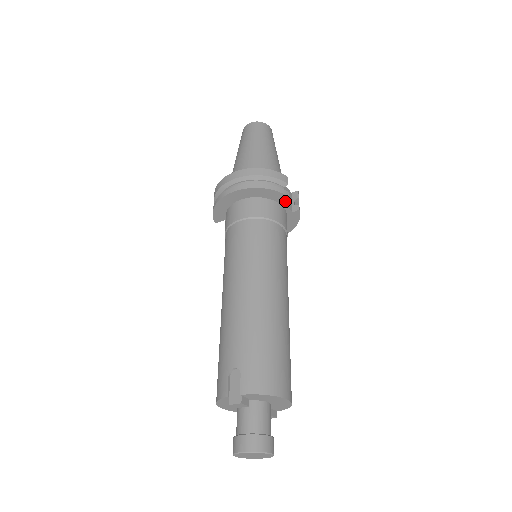
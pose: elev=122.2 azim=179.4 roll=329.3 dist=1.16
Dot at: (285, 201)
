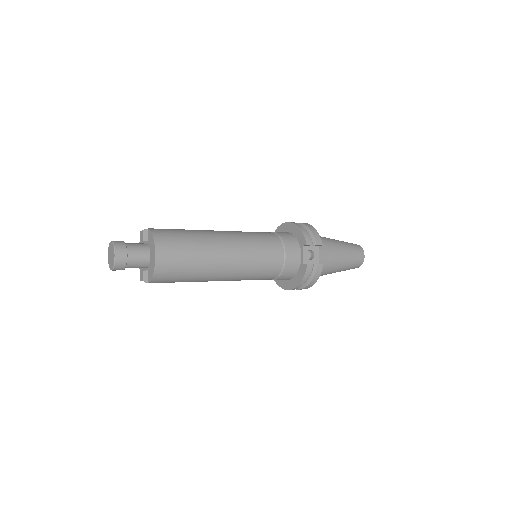
Dot at: (305, 252)
